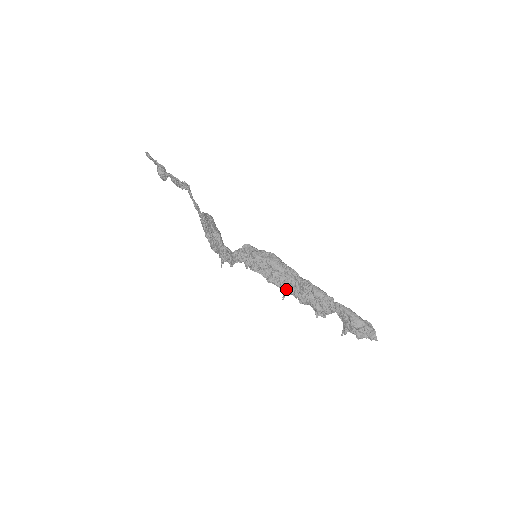
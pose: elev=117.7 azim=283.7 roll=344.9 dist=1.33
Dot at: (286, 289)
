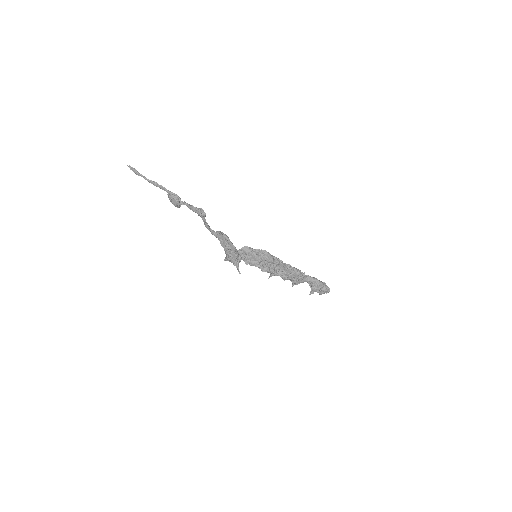
Dot at: (275, 274)
